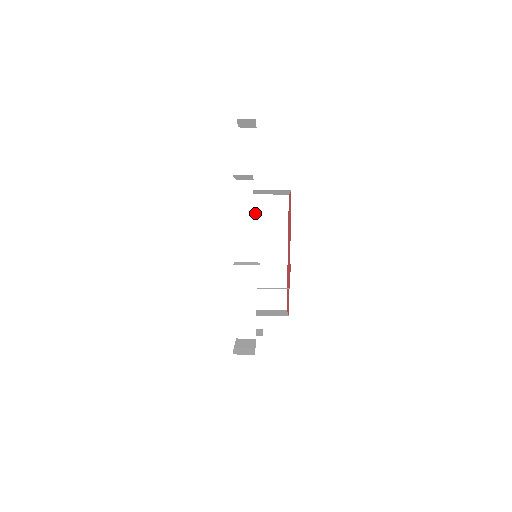
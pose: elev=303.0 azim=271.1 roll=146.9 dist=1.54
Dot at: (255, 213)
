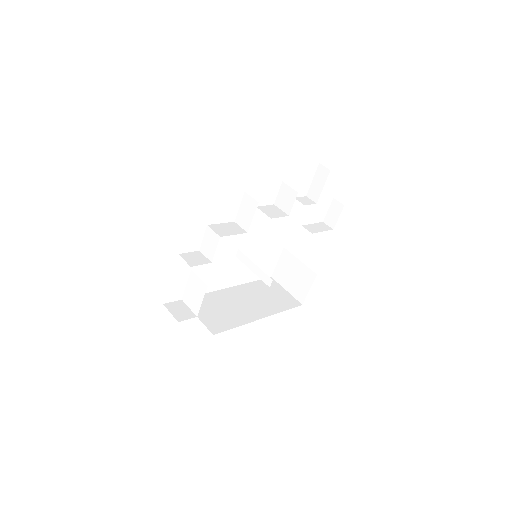
Dot at: (268, 288)
